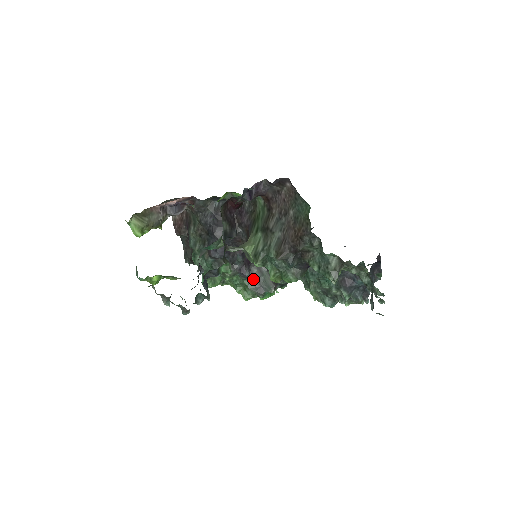
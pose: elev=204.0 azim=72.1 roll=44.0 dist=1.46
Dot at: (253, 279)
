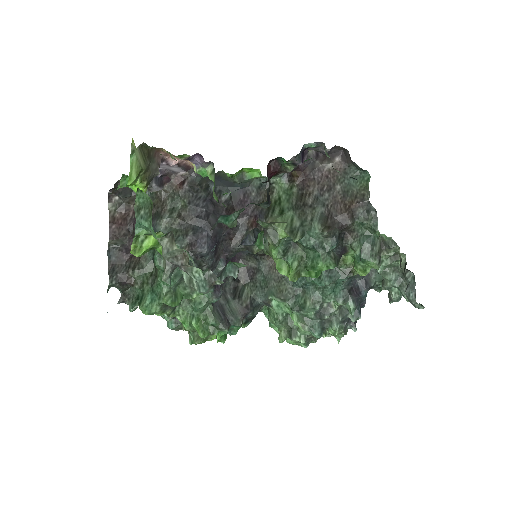
Dot at: (217, 307)
